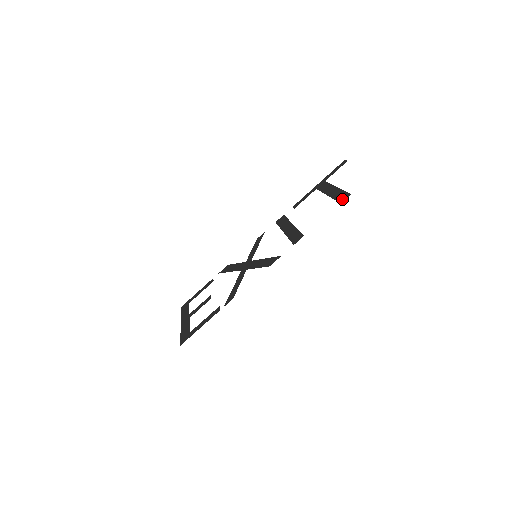
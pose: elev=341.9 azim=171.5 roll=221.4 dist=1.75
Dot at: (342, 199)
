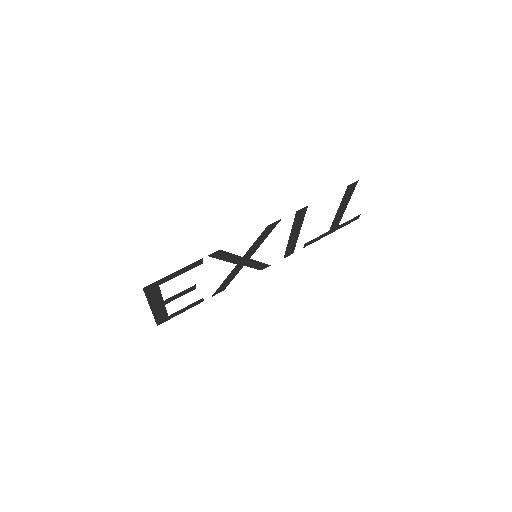
Dot at: (350, 186)
